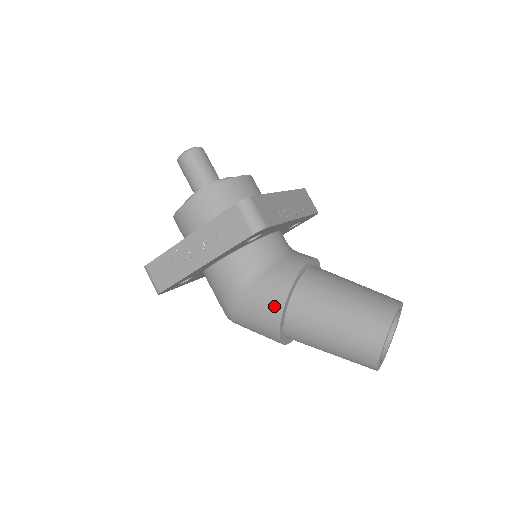
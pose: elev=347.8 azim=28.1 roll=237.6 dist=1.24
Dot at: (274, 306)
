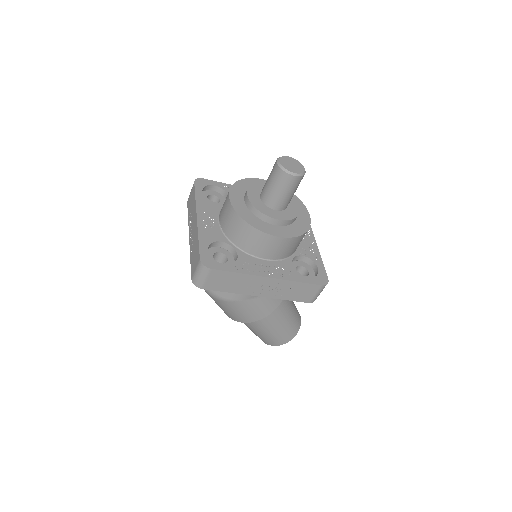
Dot at: (260, 315)
